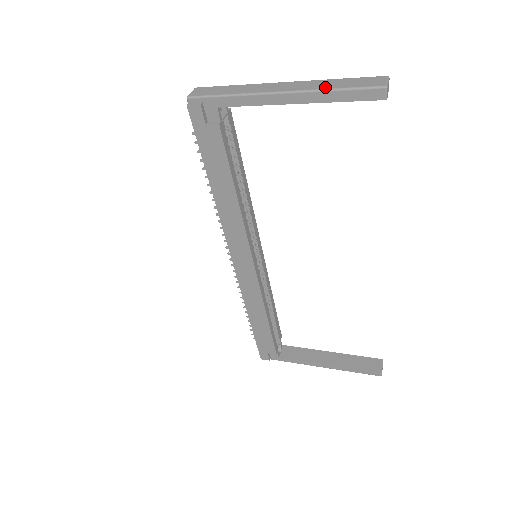
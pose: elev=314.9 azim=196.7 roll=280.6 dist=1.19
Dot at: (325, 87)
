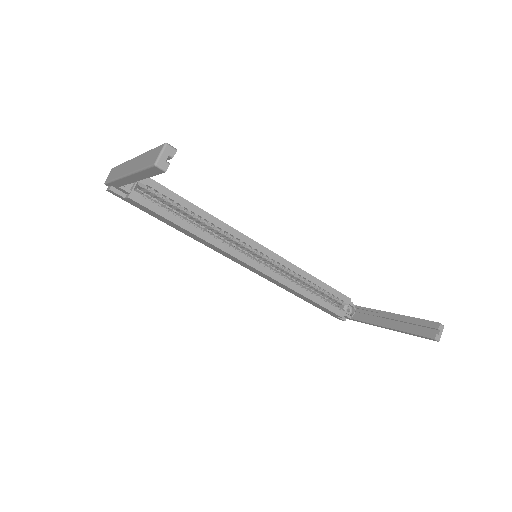
Dot at: (138, 167)
